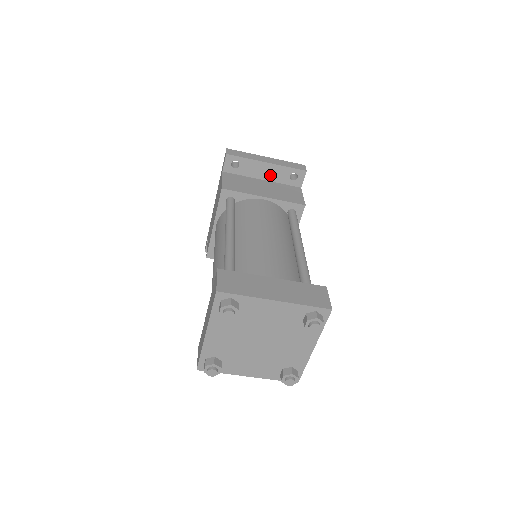
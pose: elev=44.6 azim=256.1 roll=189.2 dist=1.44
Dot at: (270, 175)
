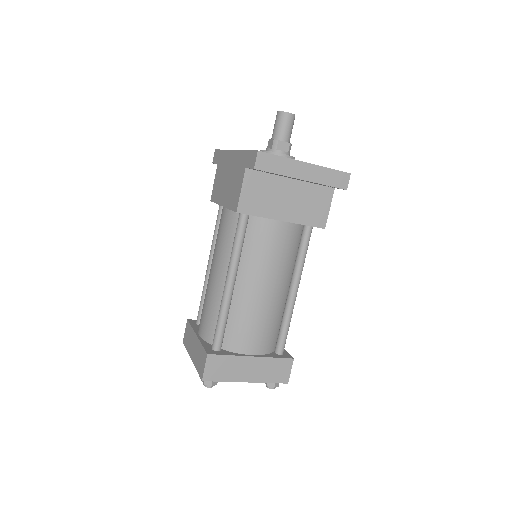
Dot at: occluded
